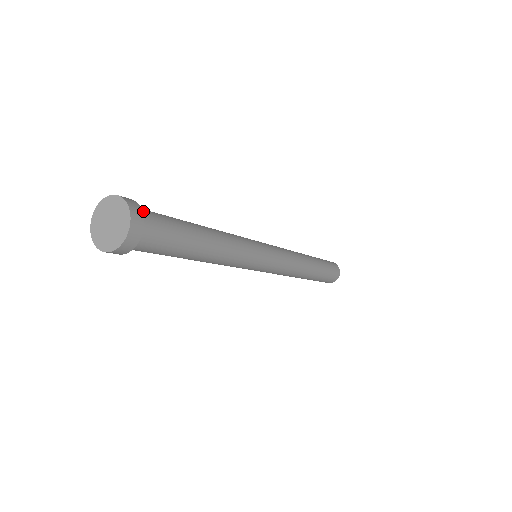
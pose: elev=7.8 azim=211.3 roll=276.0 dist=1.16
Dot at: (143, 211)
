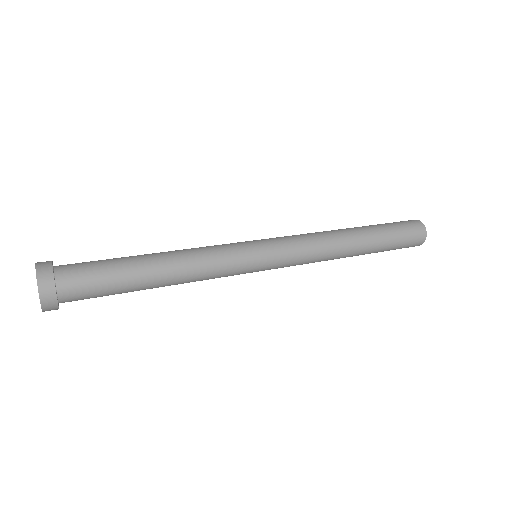
Dot at: (64, 270)
